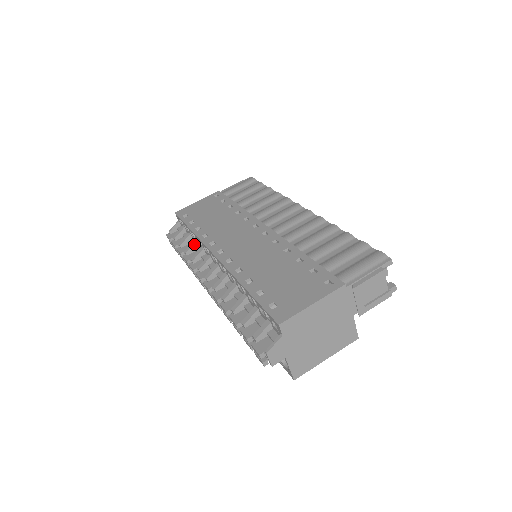
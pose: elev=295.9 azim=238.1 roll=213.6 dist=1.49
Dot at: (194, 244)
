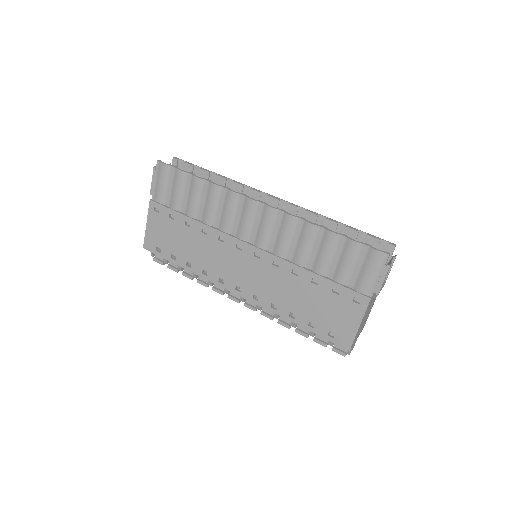
Dot at: occluded
